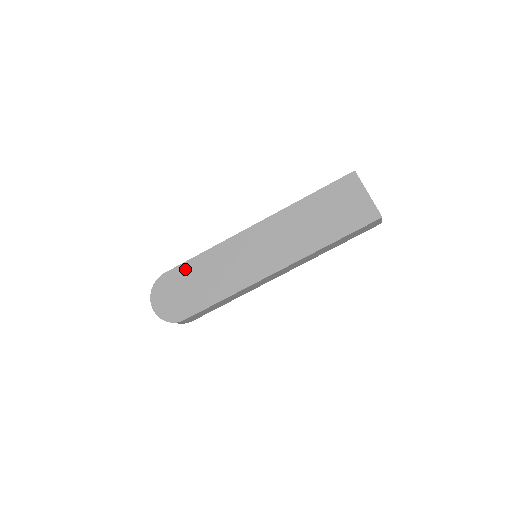
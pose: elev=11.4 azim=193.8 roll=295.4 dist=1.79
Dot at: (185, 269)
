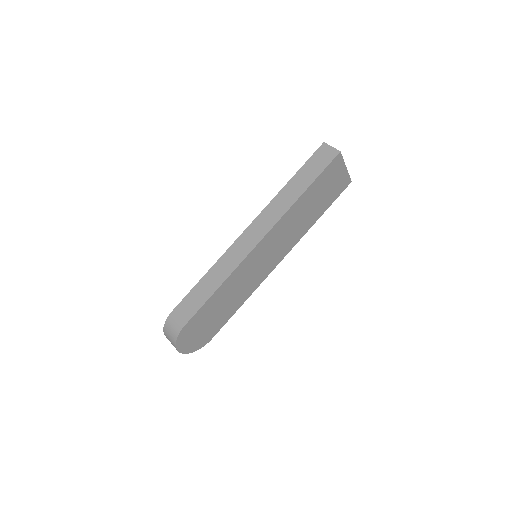
Dot at: (205, 310)
